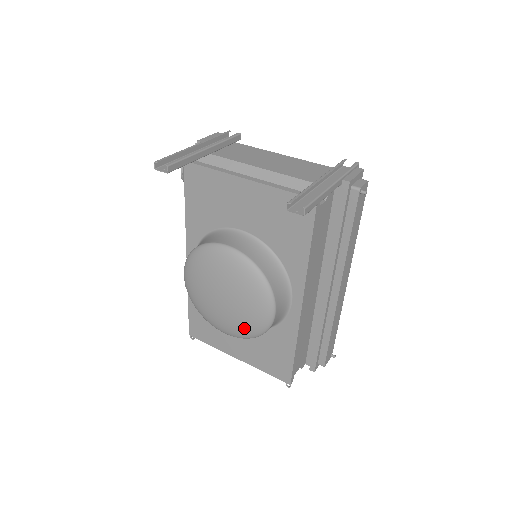
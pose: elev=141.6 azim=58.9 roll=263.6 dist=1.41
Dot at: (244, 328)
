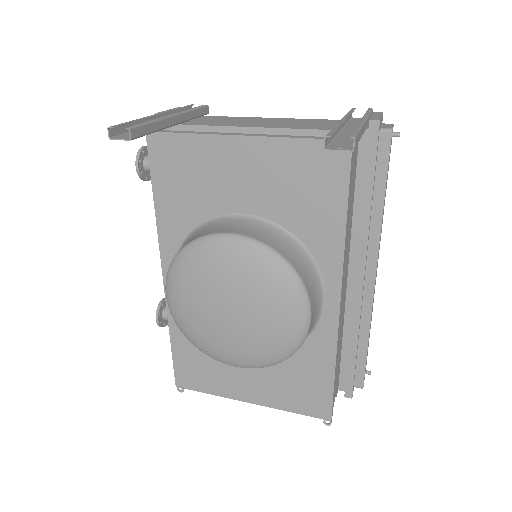
Dot at: (267, 350)
